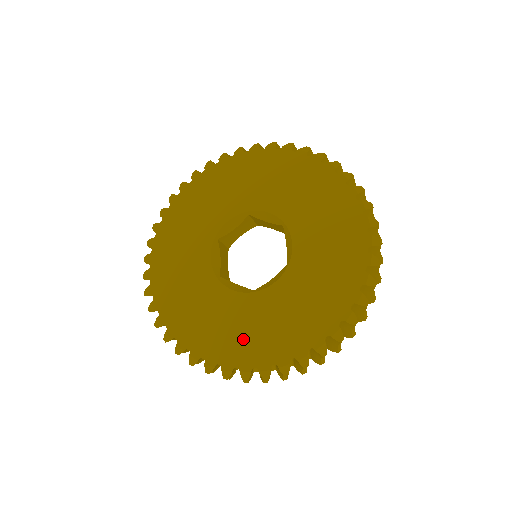
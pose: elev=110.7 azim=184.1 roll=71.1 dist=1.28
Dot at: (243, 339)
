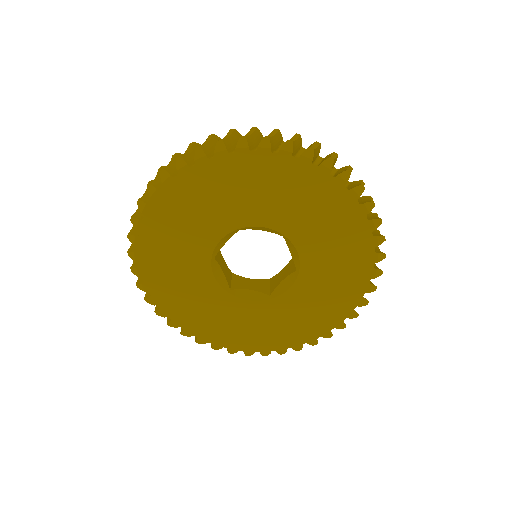
Dot at: (273, 333)
